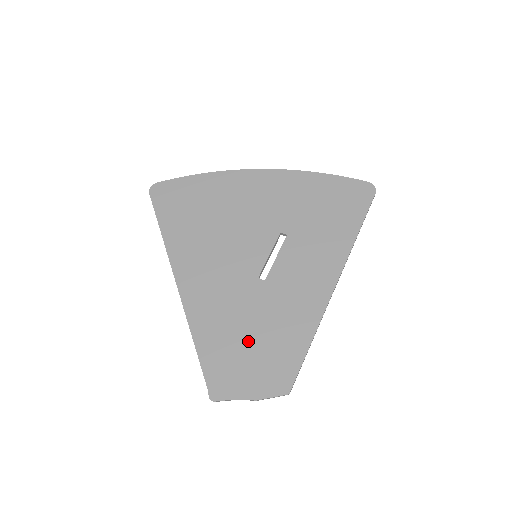
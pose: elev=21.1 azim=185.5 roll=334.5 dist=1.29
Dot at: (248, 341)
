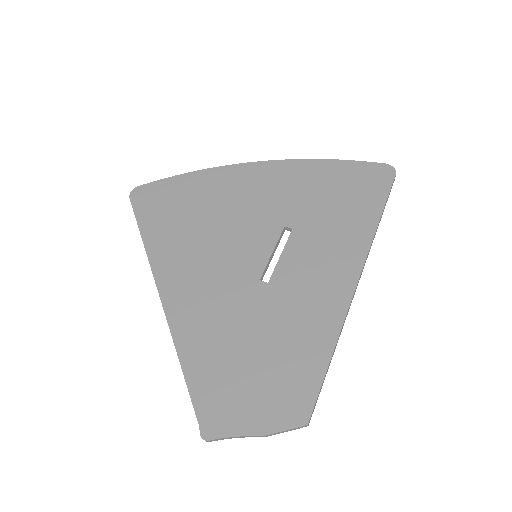
Dot at: (250, 358)
